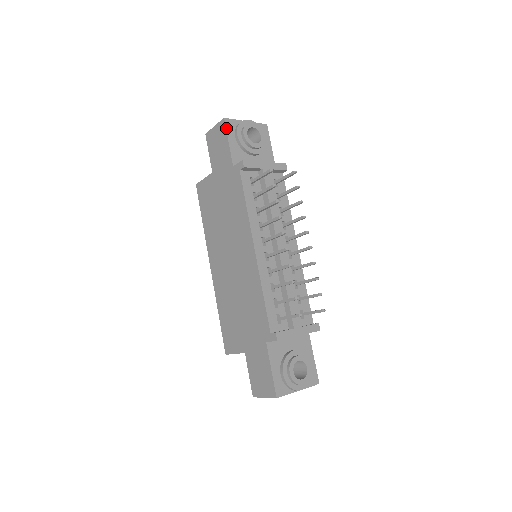
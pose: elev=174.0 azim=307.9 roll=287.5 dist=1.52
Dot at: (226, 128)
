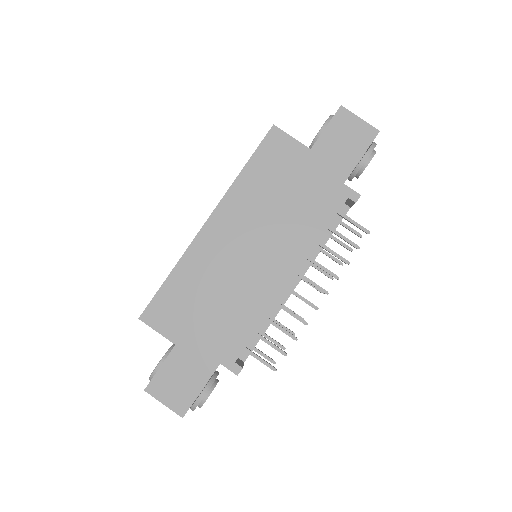
Dot at: occluded
